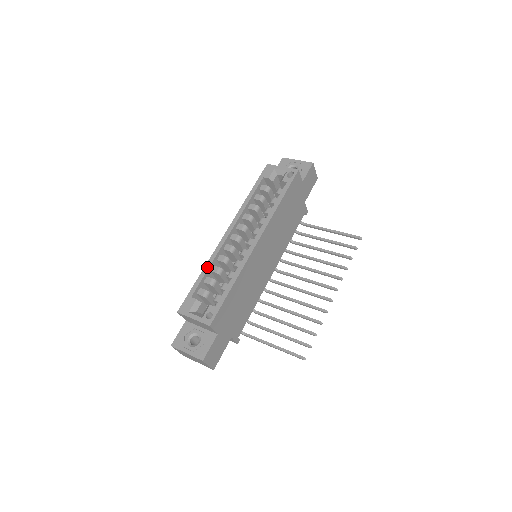
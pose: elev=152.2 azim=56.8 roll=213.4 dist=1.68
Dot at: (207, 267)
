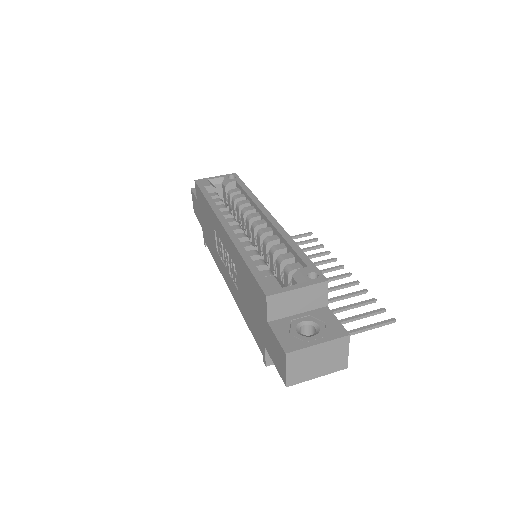
Dot at: (243, 251)
